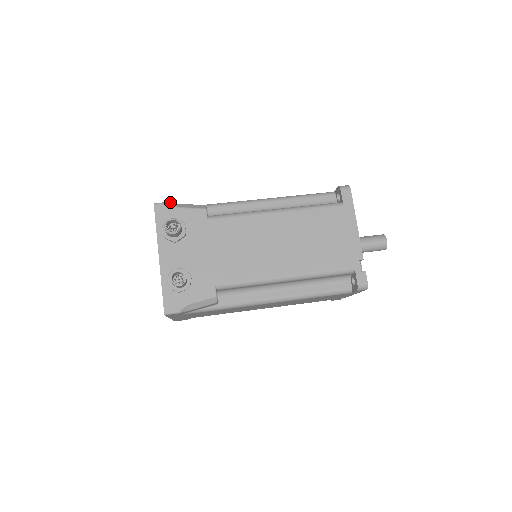
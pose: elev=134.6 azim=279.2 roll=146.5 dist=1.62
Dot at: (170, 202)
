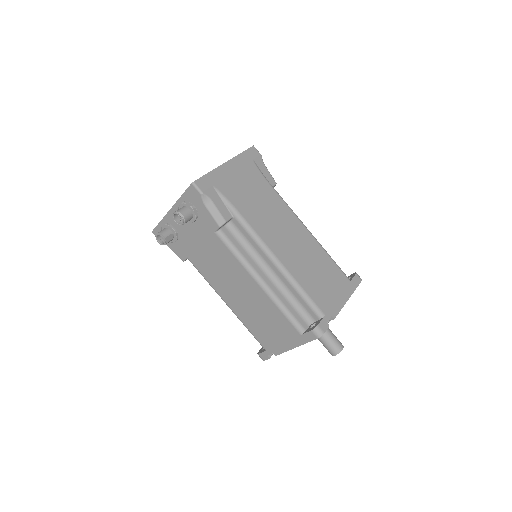
Dot at: (203, 194)
